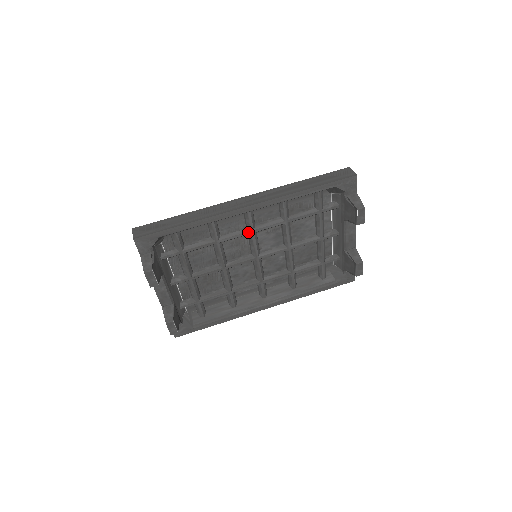
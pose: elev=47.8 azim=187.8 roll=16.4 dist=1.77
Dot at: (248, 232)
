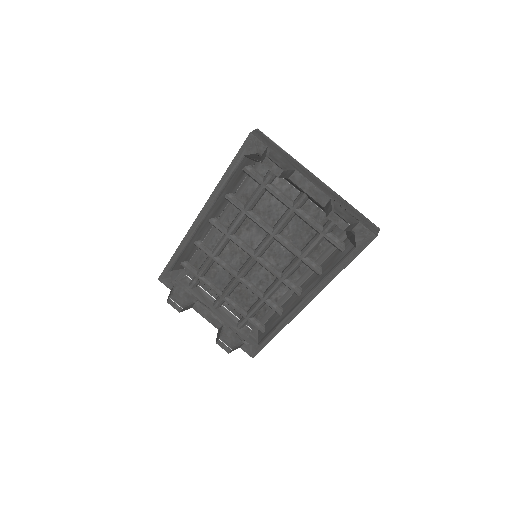
Dot at: (225, 237)
